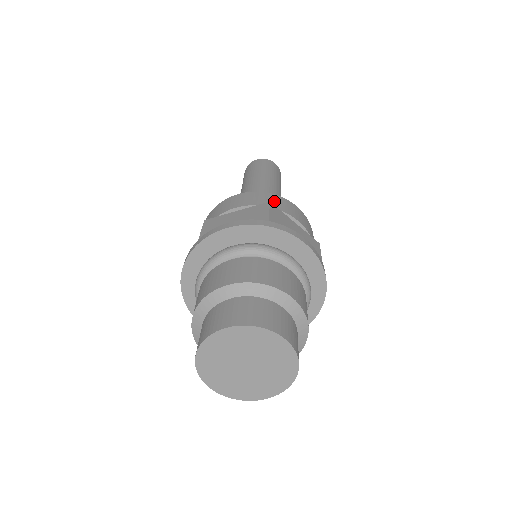
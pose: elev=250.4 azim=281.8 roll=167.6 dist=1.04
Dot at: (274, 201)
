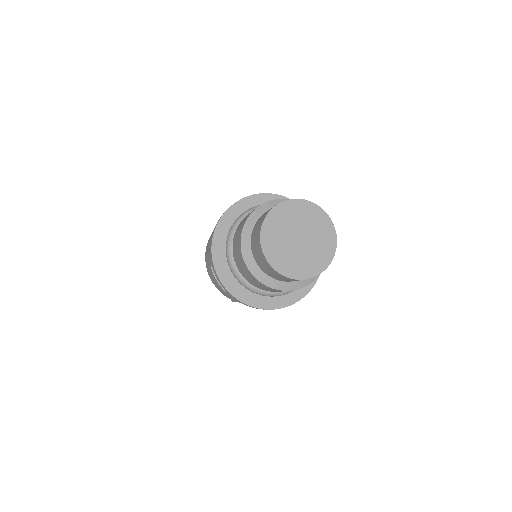
Dot at: occluded
